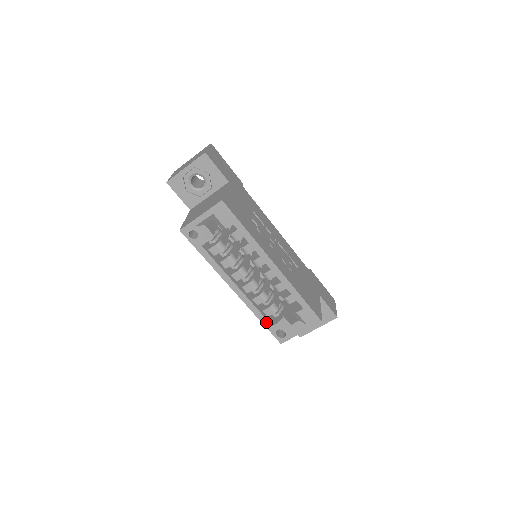
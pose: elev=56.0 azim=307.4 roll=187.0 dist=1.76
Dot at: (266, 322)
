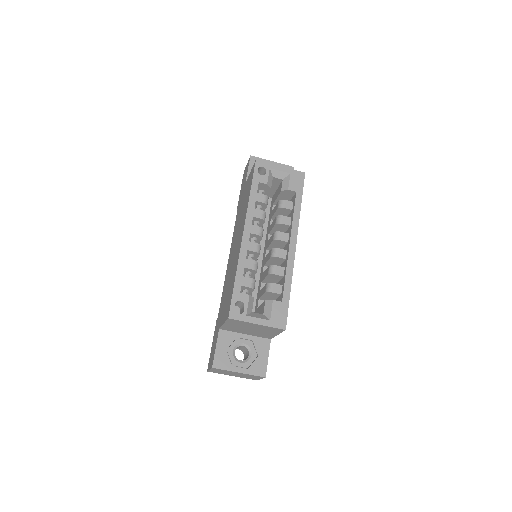
Dot at: (239, 284)
